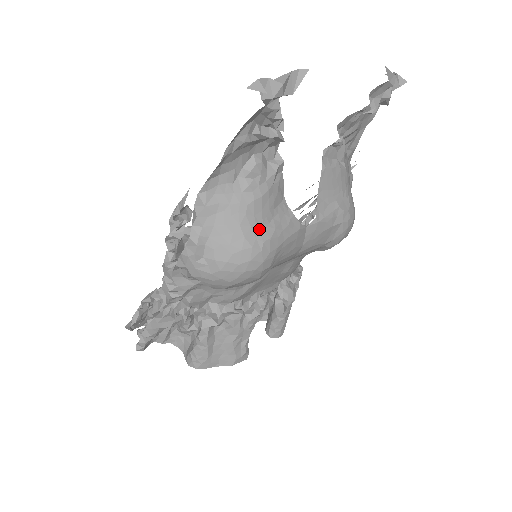
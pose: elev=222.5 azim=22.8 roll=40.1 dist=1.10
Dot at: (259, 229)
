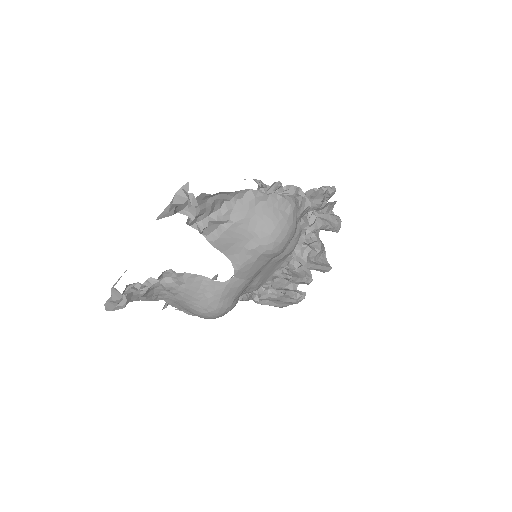
Dot at: (199, 304)
